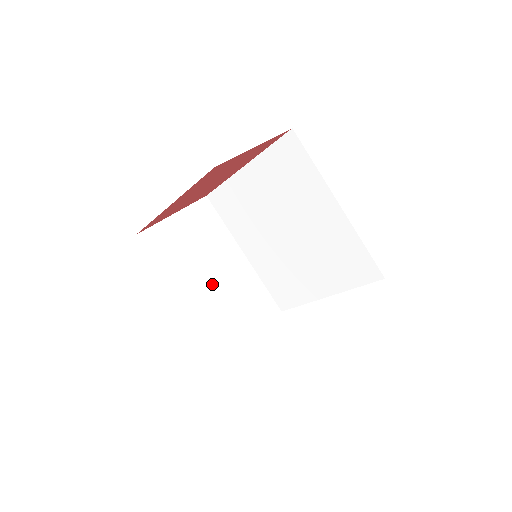
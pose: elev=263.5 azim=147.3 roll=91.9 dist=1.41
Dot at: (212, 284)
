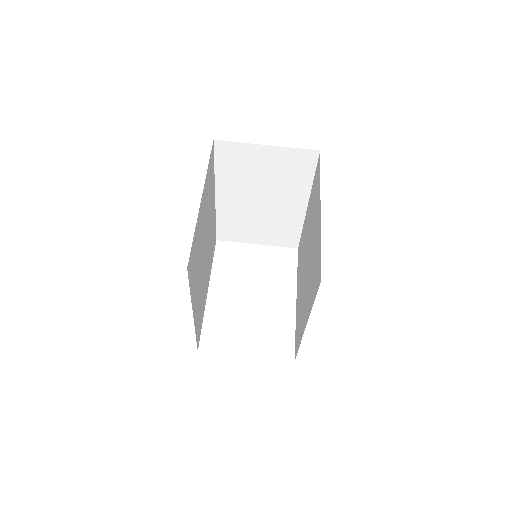
Dot at: (254, 203)
